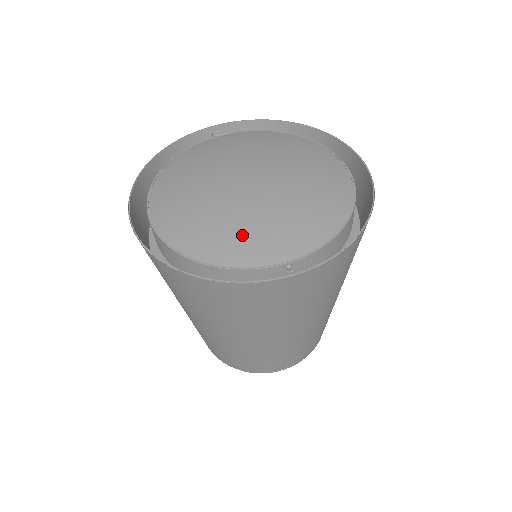
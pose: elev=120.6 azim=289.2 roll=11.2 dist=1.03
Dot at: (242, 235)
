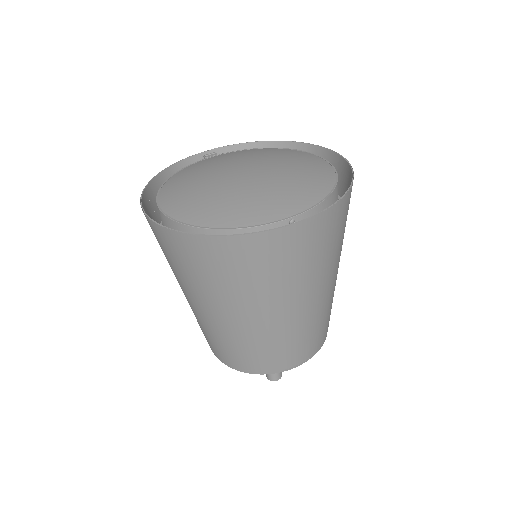
Dot at: (247, 204)
